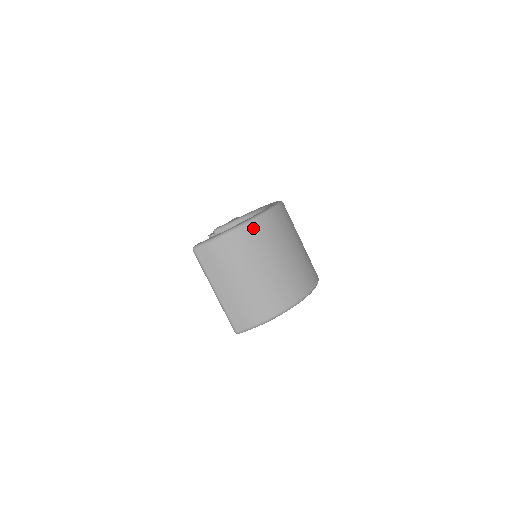
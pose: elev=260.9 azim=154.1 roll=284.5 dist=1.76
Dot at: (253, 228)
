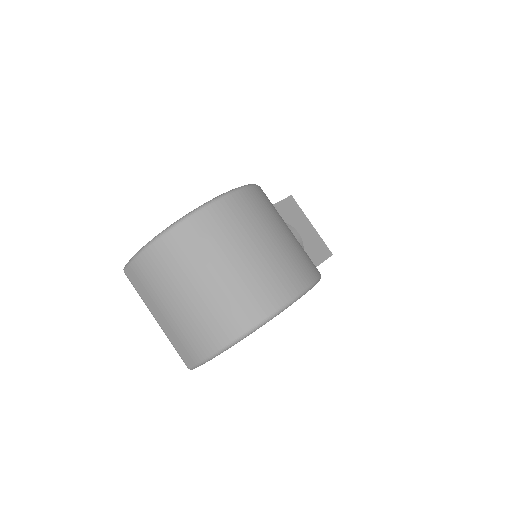
Dot at: (173, 237)
